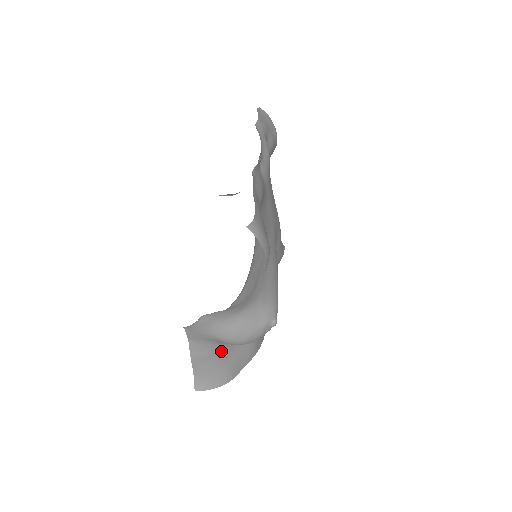
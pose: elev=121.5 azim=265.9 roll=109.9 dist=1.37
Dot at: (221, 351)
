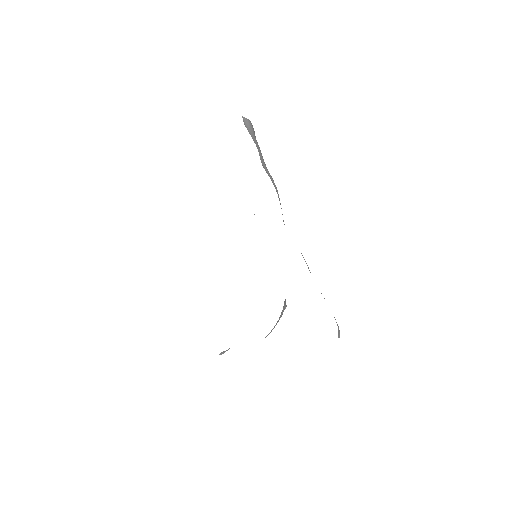
Dot at: occluded
